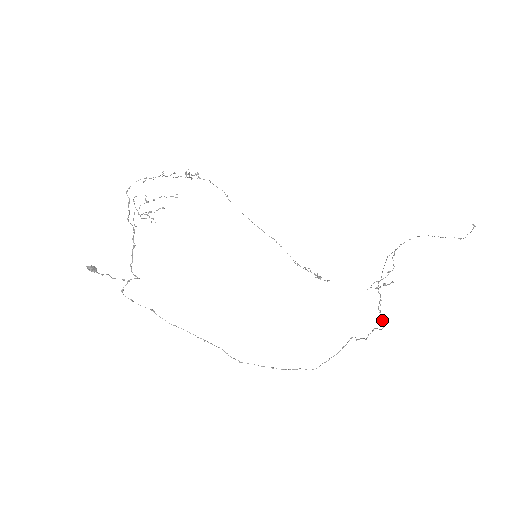
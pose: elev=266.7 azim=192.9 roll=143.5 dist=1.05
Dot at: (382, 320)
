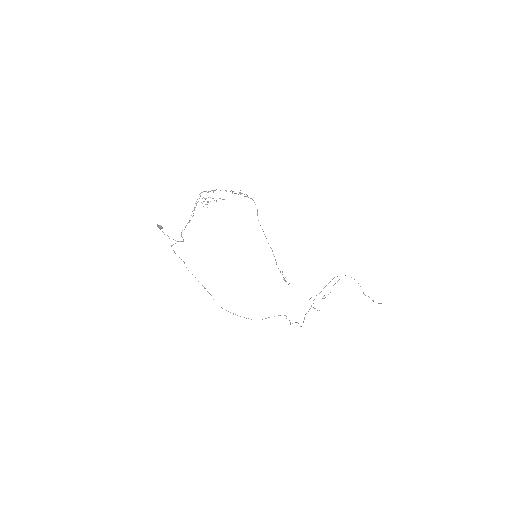
Dot at: occluded
